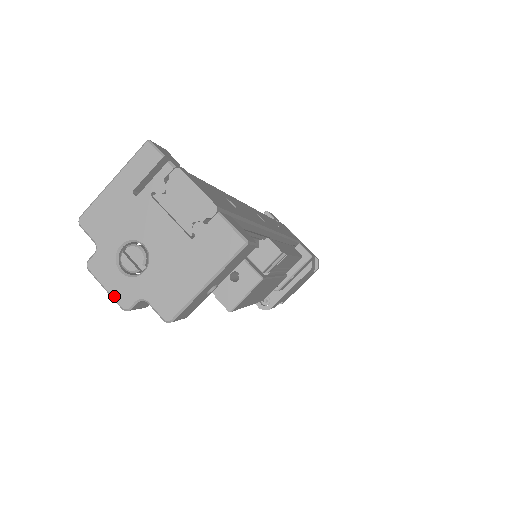
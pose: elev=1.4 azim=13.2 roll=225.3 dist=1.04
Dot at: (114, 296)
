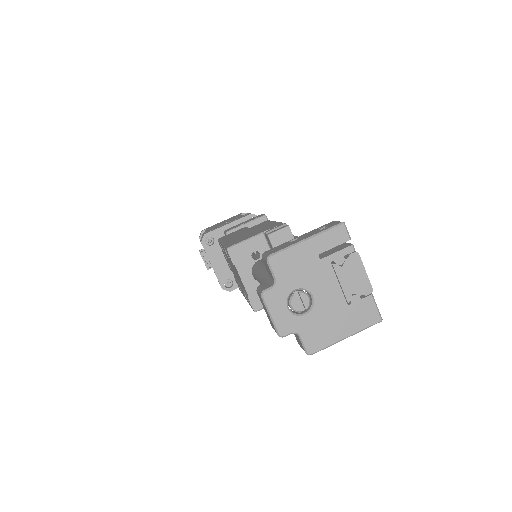
Dot at: (276, 324)
